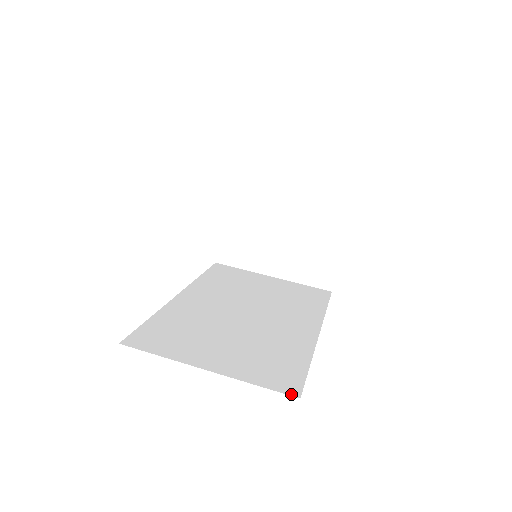
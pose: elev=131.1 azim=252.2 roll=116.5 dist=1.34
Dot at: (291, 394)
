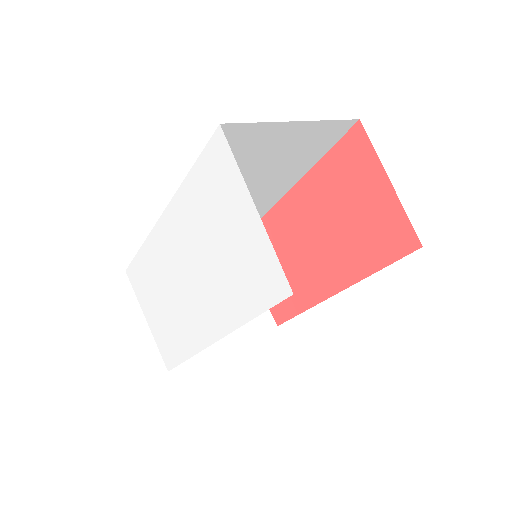
Dot at: occluded
